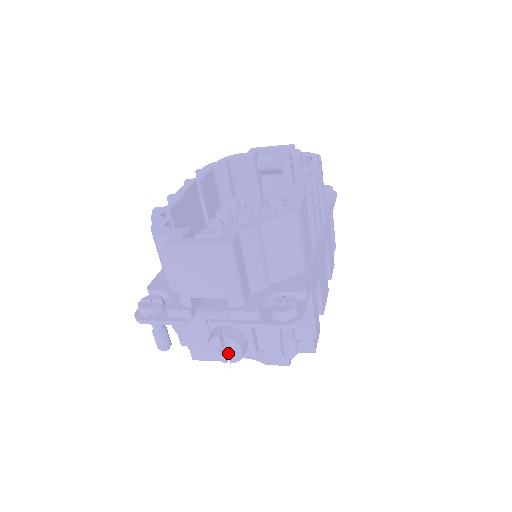
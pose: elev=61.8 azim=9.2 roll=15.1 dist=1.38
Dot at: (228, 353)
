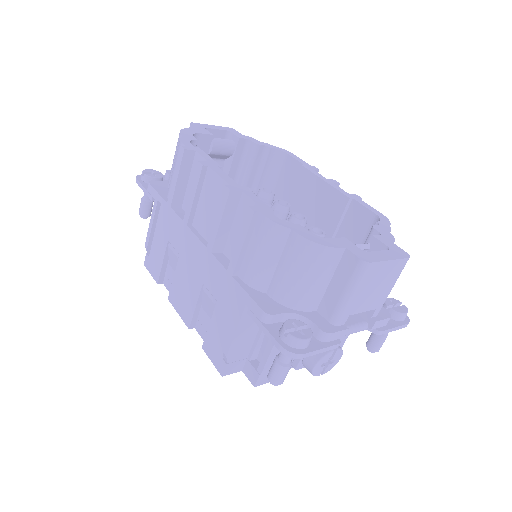
Dot at: (329, 365)
